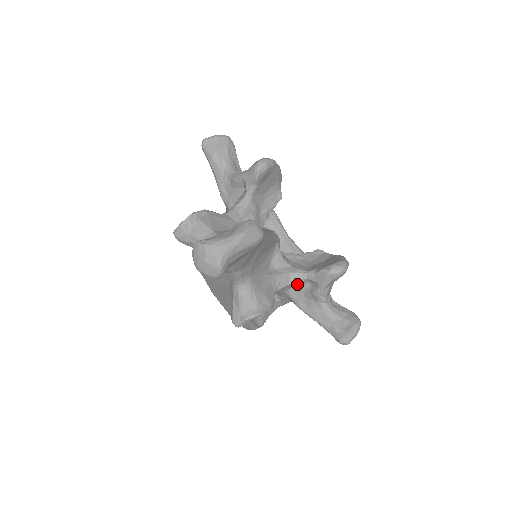
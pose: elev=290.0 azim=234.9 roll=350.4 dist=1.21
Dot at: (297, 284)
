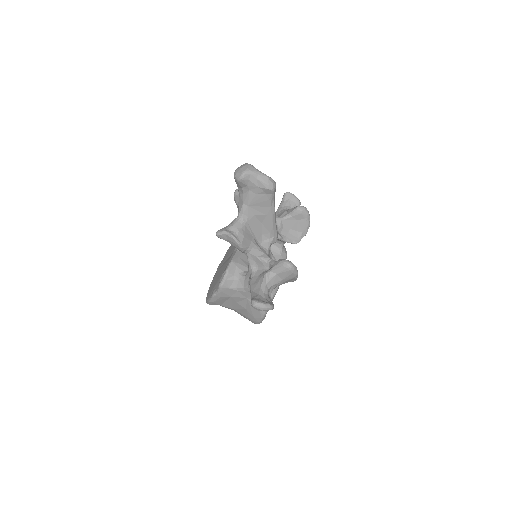
Dot at: (262, 265)
